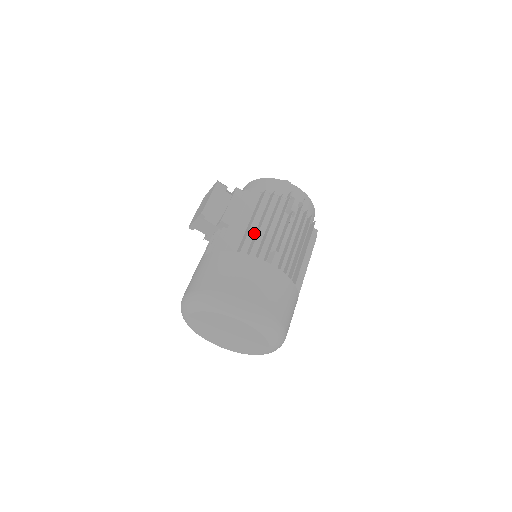
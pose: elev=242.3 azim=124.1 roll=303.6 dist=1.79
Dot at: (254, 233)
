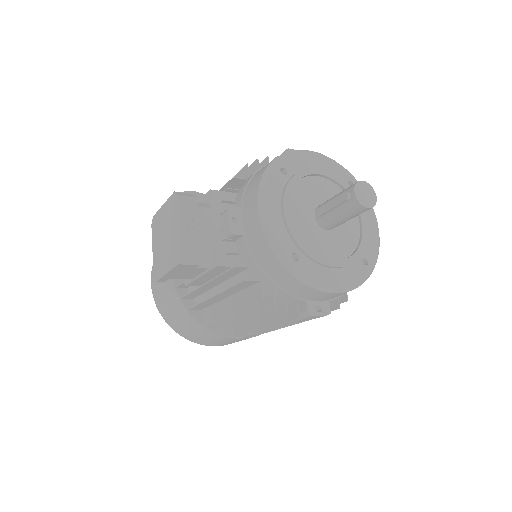
Dot at: occluded
